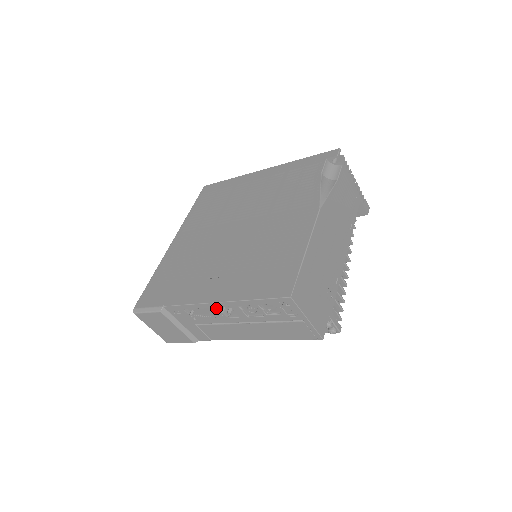
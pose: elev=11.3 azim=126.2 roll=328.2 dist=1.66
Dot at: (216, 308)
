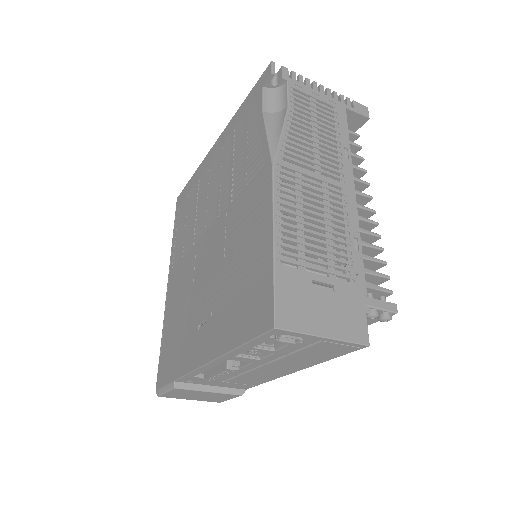
Dot at: (220, 364)
